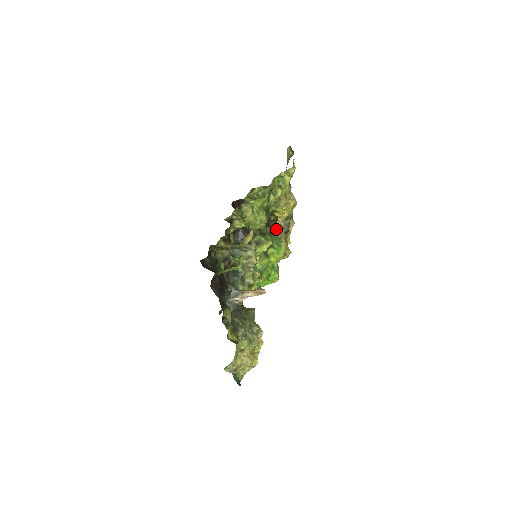
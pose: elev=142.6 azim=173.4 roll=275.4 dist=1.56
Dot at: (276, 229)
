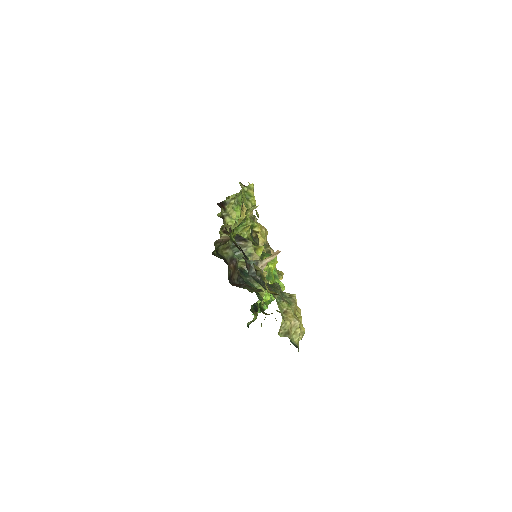
Dot at: occluded
